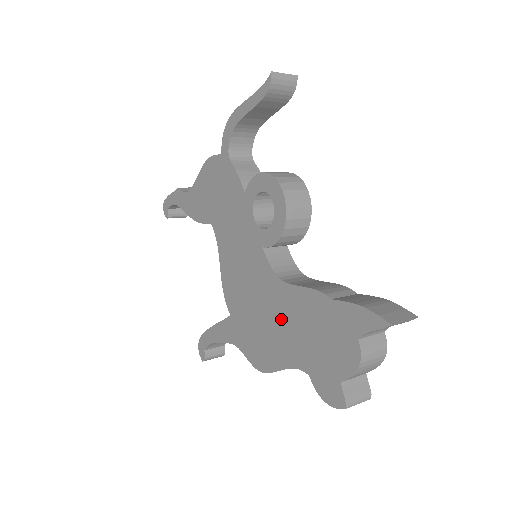
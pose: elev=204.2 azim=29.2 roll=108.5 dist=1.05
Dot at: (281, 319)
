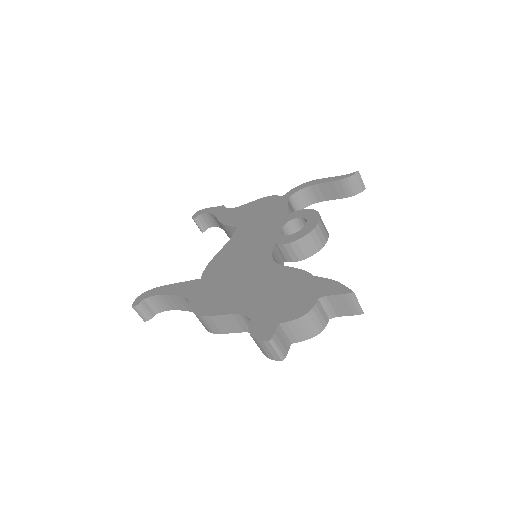
Dot at: (254, 283)
